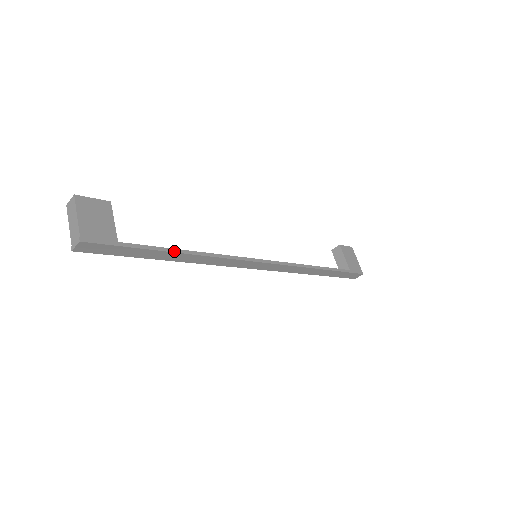
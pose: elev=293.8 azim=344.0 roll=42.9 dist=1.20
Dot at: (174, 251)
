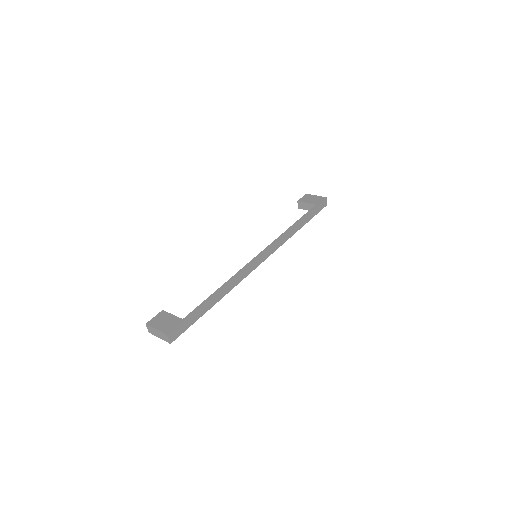
Dot at: (211, 296)
